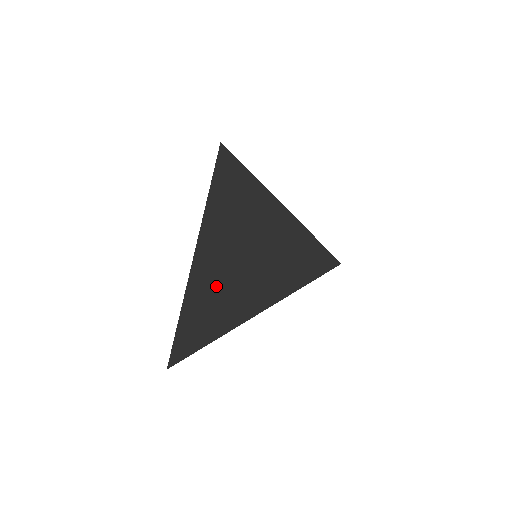
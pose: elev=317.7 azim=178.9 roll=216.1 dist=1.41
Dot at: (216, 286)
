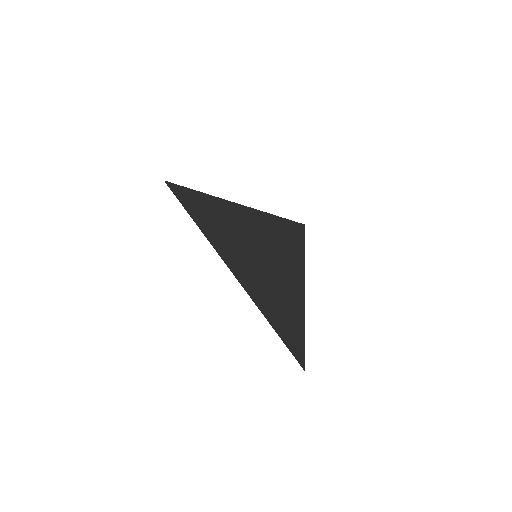
Dot at: (267, 289)
